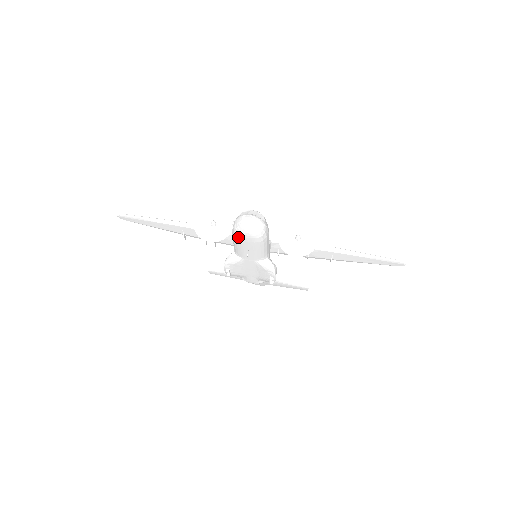
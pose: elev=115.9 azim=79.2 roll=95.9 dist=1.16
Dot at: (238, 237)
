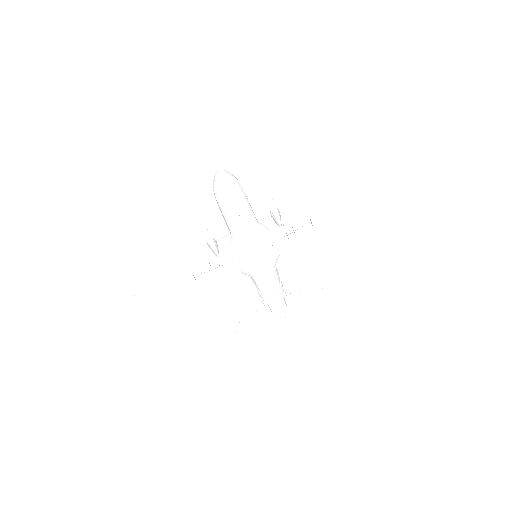
Dot at: (222, 196)
